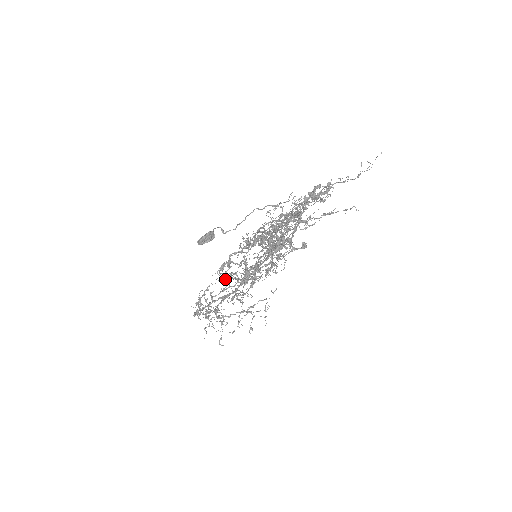
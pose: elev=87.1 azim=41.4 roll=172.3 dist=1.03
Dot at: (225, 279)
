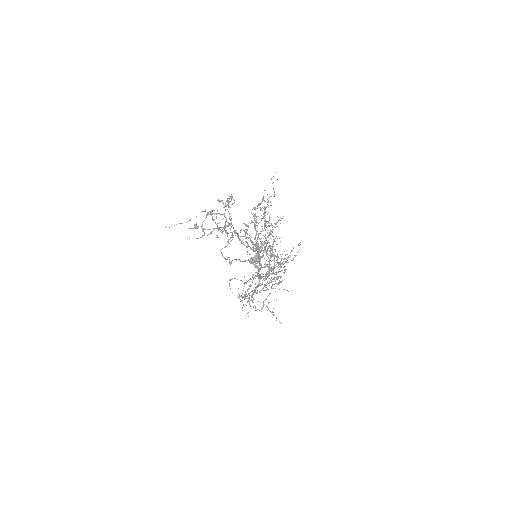
Dot at: (272, 285)
